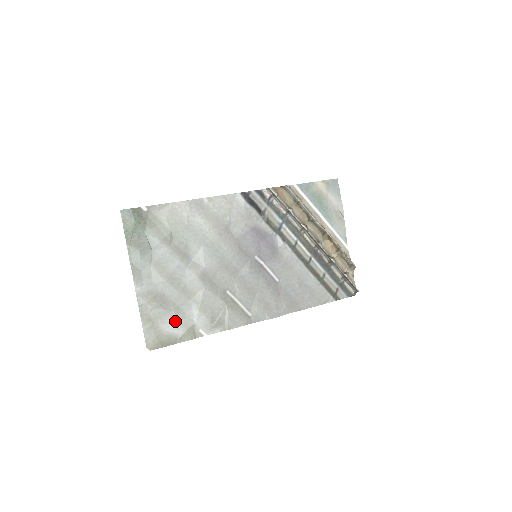
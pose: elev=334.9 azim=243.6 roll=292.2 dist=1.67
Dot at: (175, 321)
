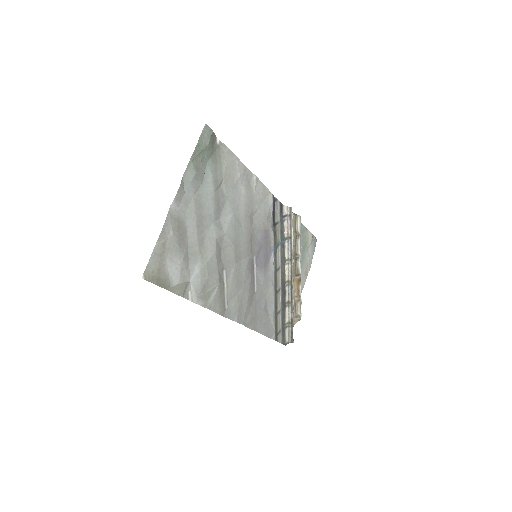
Dot at: (180, 265)
